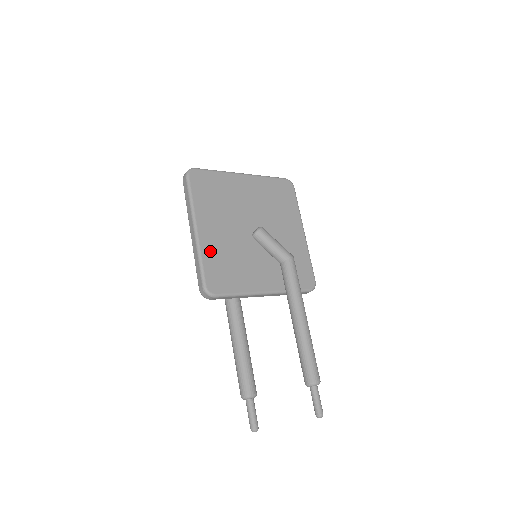
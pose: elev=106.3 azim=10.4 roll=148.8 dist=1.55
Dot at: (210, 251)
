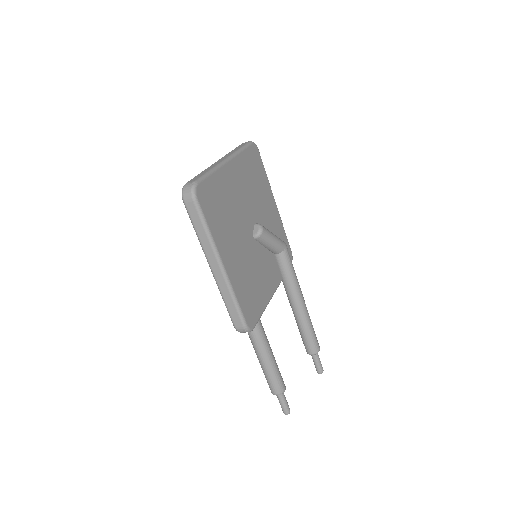
Dot at: (238, 284)
